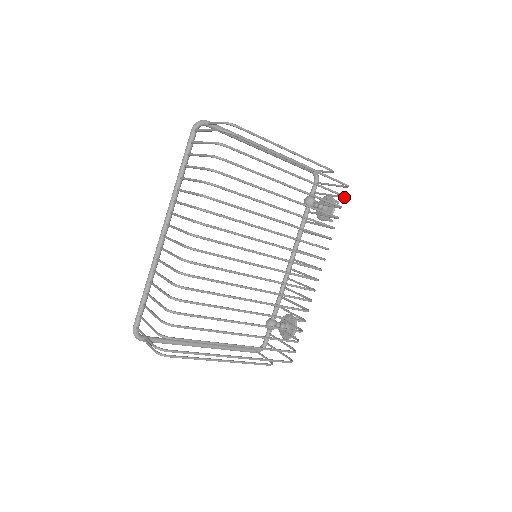
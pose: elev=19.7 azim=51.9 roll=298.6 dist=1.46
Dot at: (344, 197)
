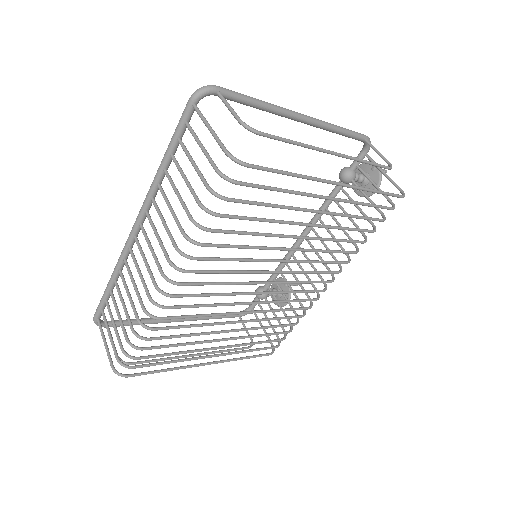
Dot at: (393, 209)
